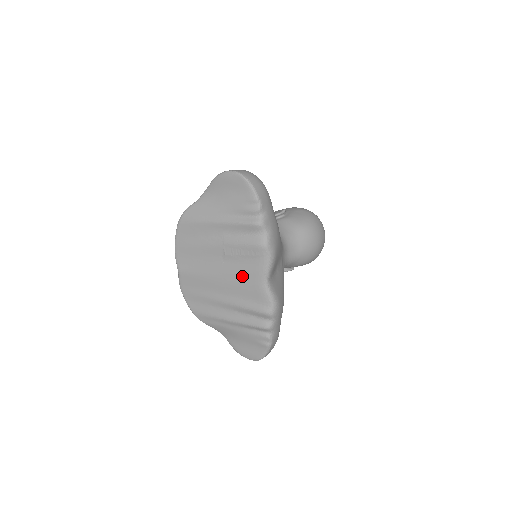
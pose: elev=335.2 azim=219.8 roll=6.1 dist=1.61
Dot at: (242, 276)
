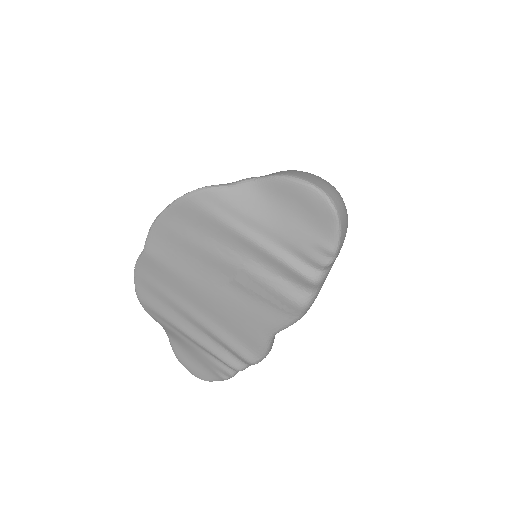
Dot at: (243, 313)
